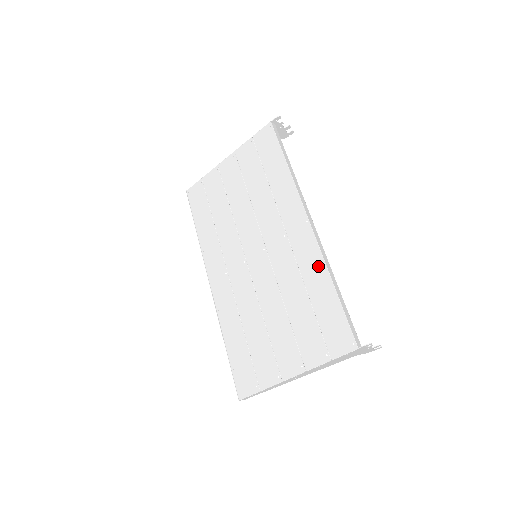
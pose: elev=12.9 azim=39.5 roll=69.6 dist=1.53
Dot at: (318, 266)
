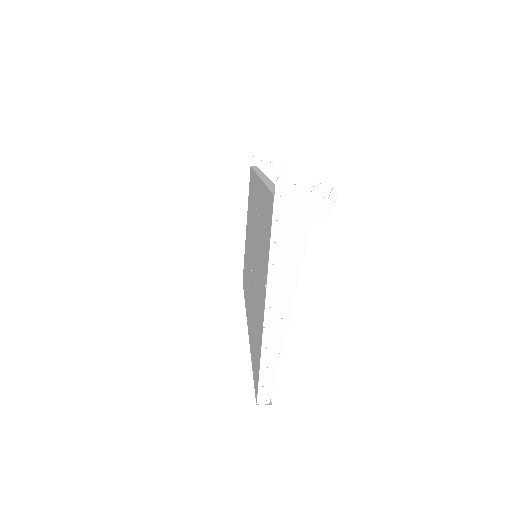
Dot at: (261, 191)
